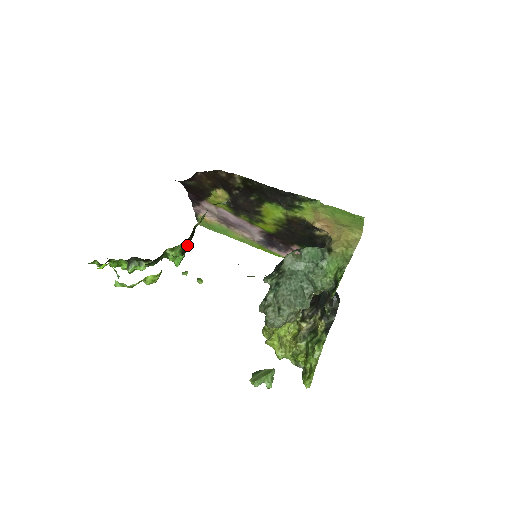
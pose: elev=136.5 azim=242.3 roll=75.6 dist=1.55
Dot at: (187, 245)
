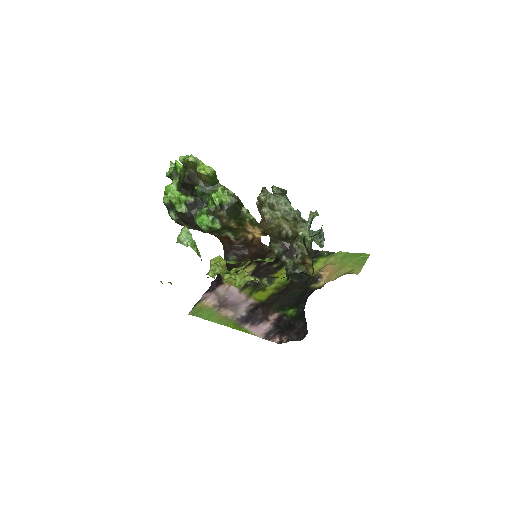
Dot at: (227, 208)
